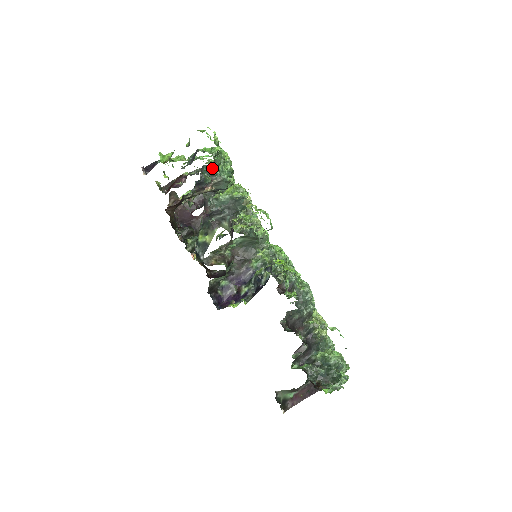
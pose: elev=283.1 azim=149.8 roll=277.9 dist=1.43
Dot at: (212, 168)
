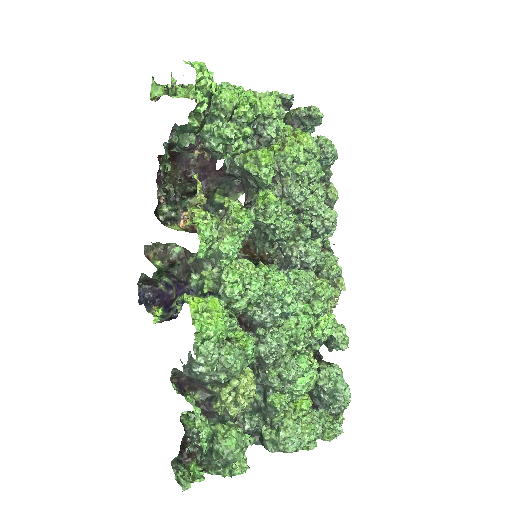
Dot at: (187, 130)
